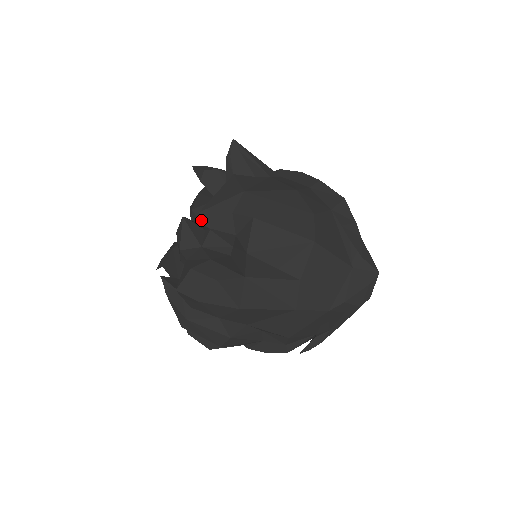
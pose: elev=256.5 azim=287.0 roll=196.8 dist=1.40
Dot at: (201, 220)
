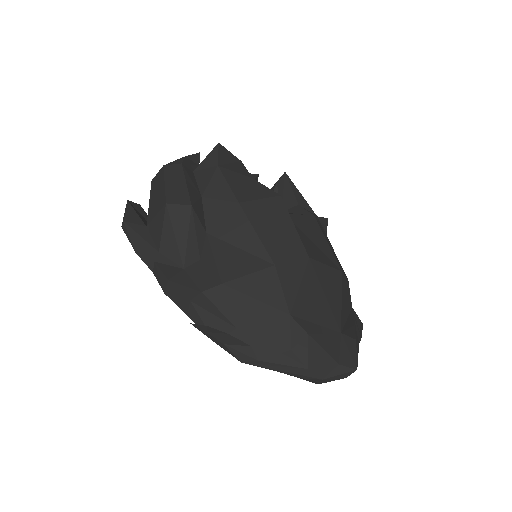
Dot at: occluded
